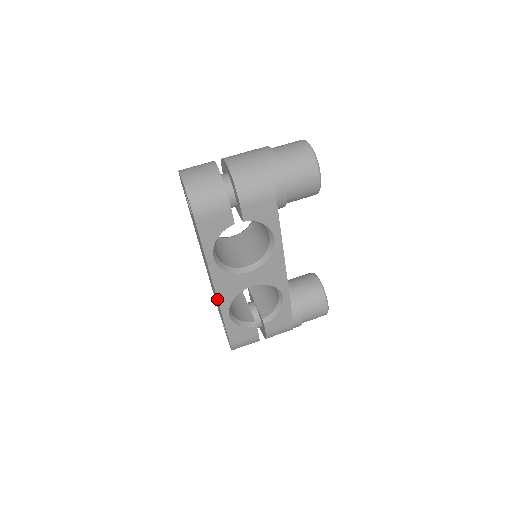
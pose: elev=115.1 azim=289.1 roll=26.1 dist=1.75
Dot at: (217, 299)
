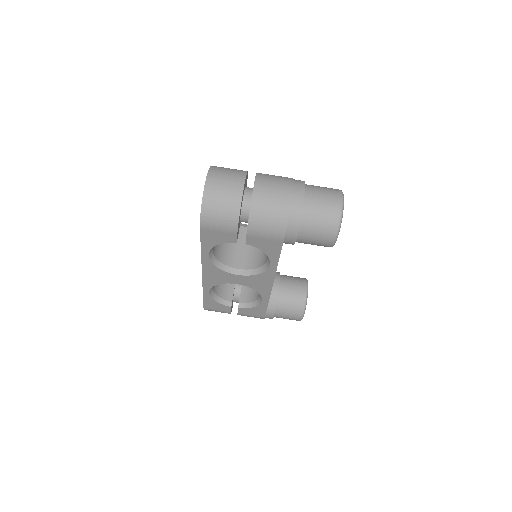
Dot at: (202, 279)
